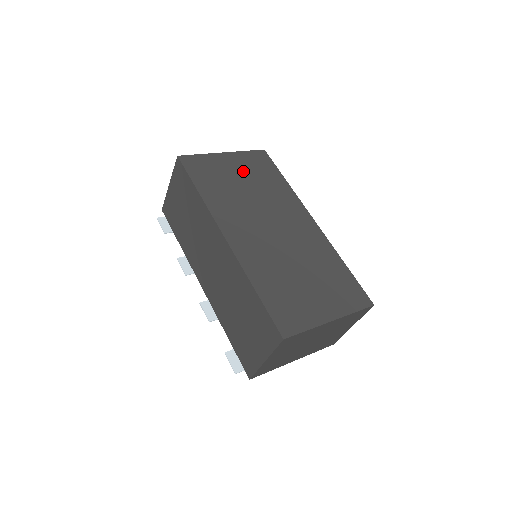
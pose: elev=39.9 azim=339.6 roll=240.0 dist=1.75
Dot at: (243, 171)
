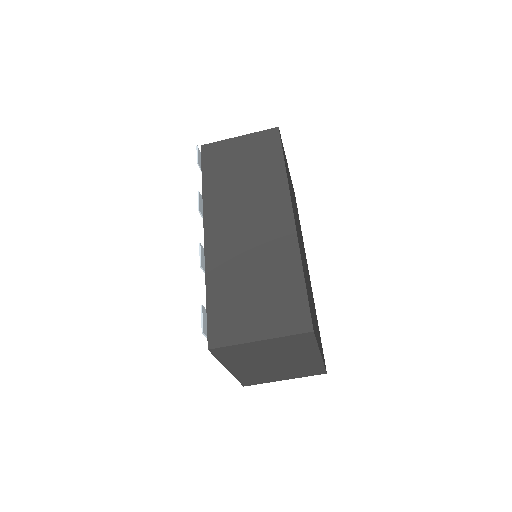
Dot at: occluded
